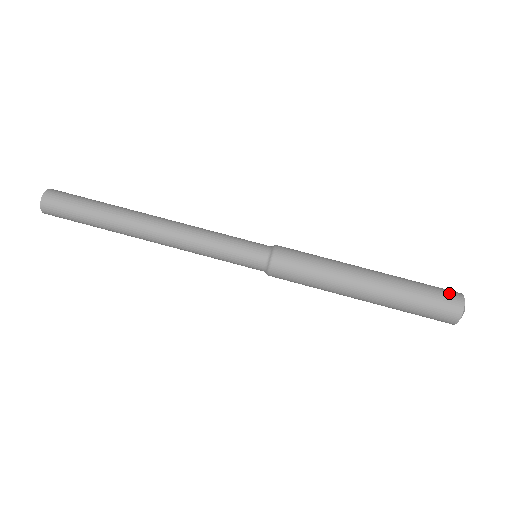
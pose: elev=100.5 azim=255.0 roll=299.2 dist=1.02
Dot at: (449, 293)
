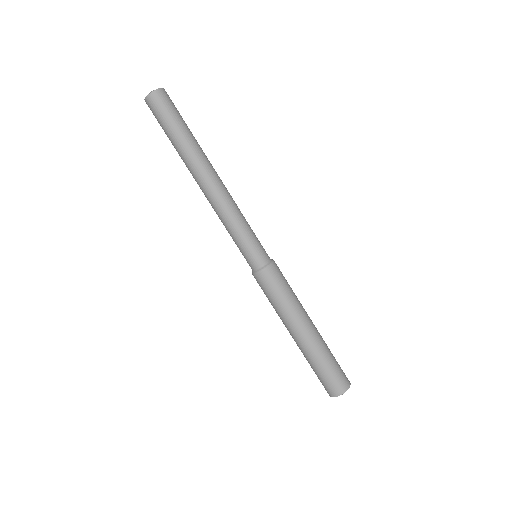
Dot at: occluded
